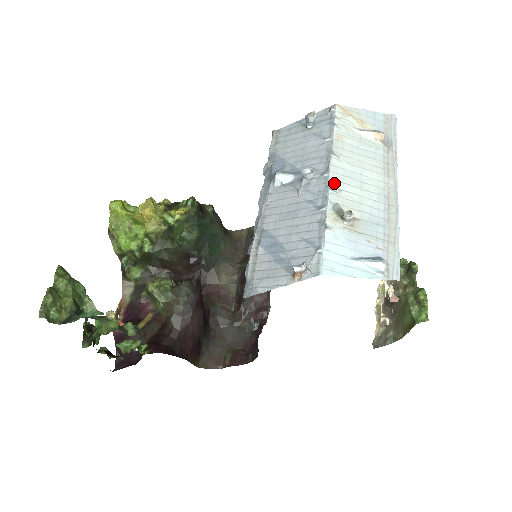
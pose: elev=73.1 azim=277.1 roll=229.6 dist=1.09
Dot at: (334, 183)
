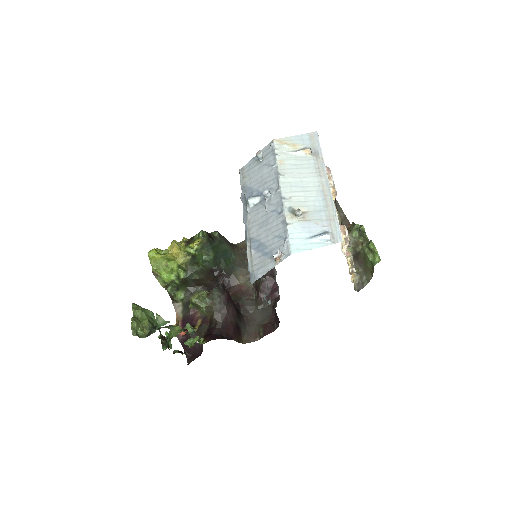
Dot at: (285, 194)
